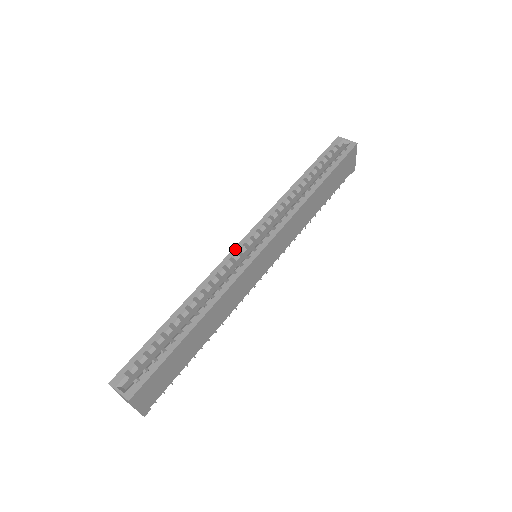
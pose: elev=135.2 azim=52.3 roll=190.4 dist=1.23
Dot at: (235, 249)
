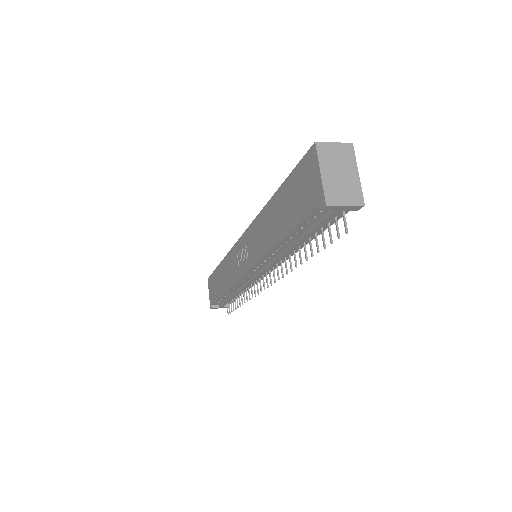
Dot at: (246, 231)
